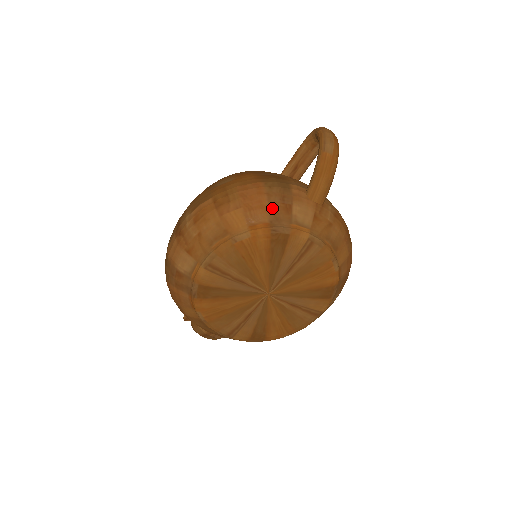
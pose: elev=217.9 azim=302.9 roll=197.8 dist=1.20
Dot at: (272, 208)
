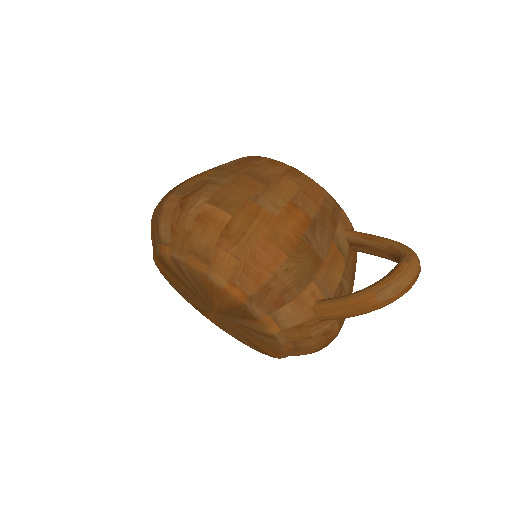
Dot at: (265, 290)
